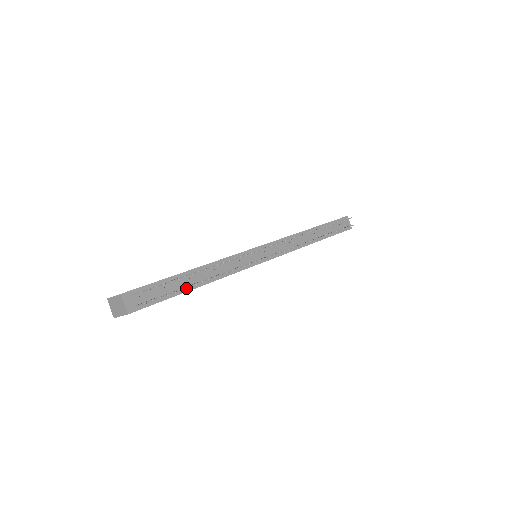
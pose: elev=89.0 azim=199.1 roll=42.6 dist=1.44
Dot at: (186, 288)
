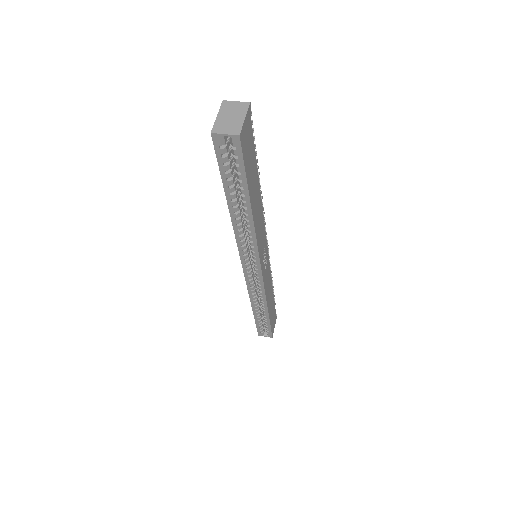
Dot at: occluded
